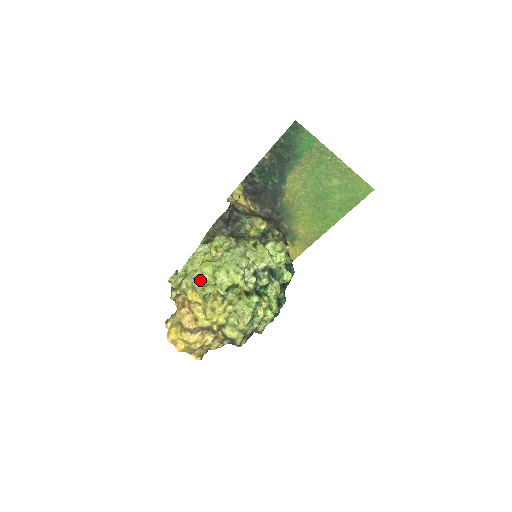
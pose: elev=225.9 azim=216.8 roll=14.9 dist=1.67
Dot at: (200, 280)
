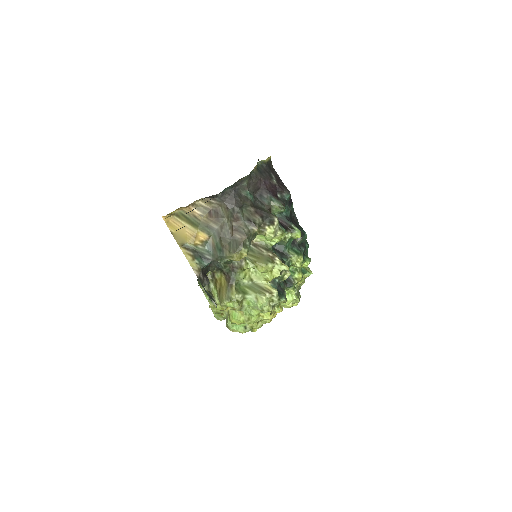
Dot at: (243, 327)
